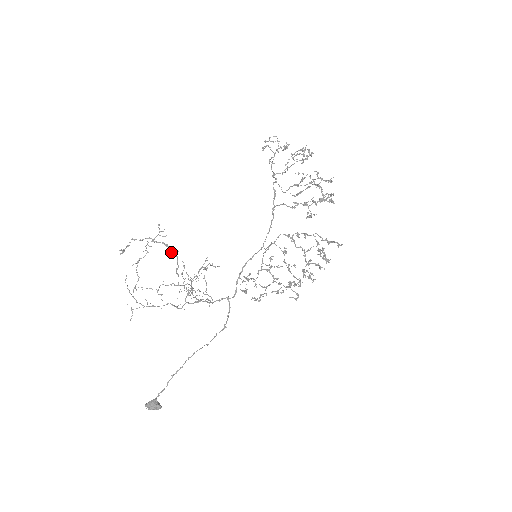
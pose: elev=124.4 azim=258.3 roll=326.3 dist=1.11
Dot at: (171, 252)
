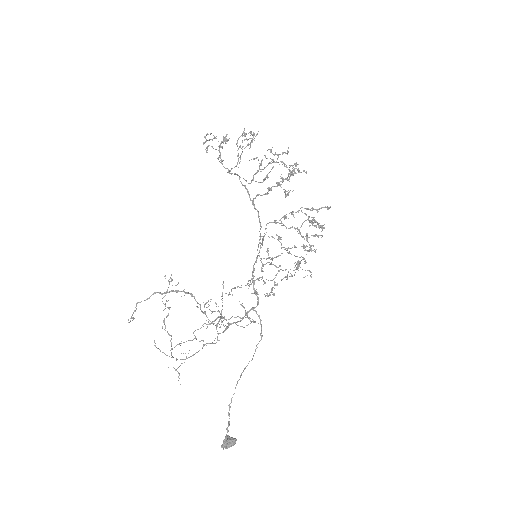
Dot at: occluded
